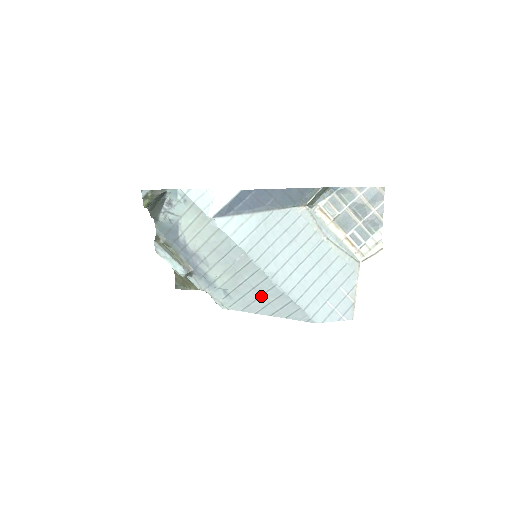
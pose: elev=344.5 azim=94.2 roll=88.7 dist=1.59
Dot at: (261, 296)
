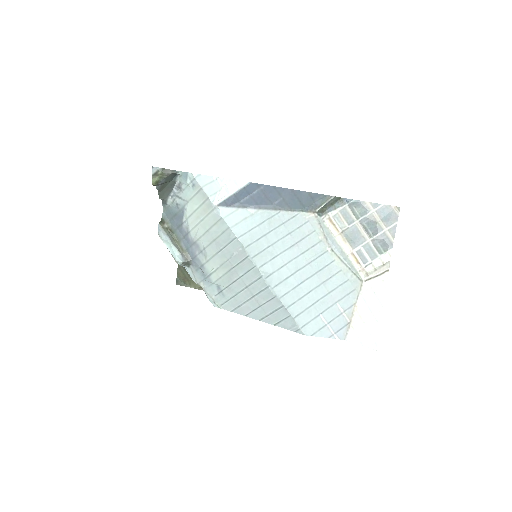
Dot at: (253, 297)
